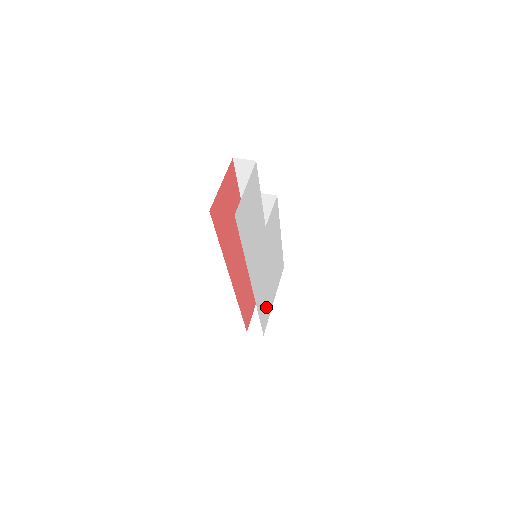
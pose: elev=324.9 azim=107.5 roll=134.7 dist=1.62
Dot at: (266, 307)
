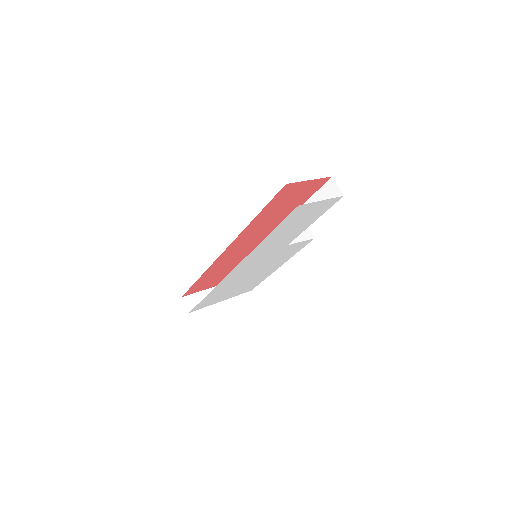
Dot at: (215, 297)
